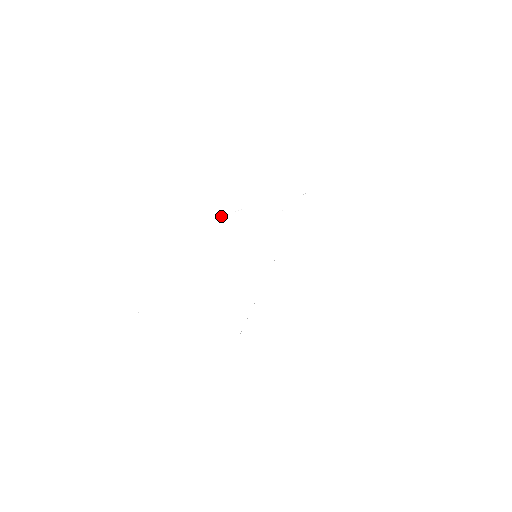
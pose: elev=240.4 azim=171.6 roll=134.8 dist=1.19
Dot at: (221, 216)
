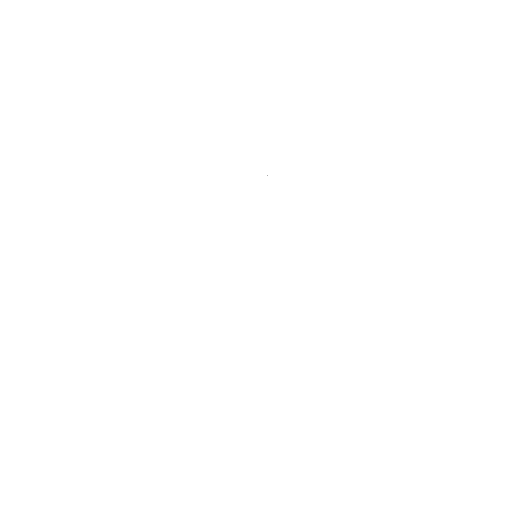
Dot at: occluded
